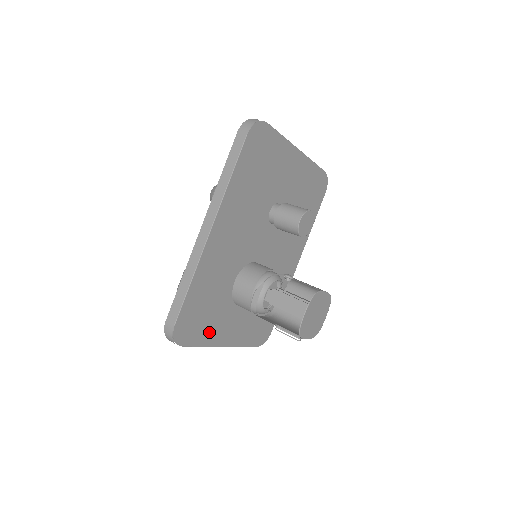
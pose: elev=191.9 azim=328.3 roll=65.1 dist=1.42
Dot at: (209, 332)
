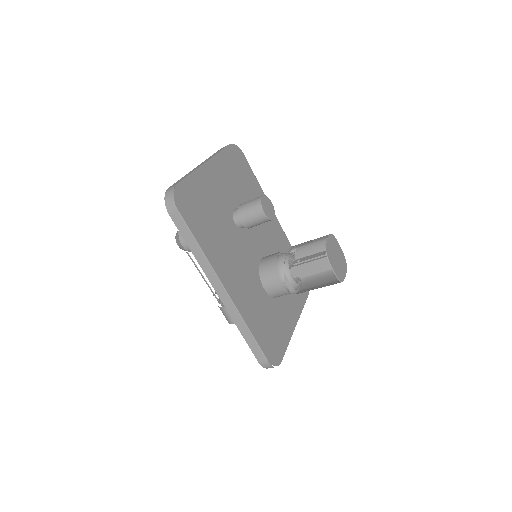
Dot at: (283, 332)
